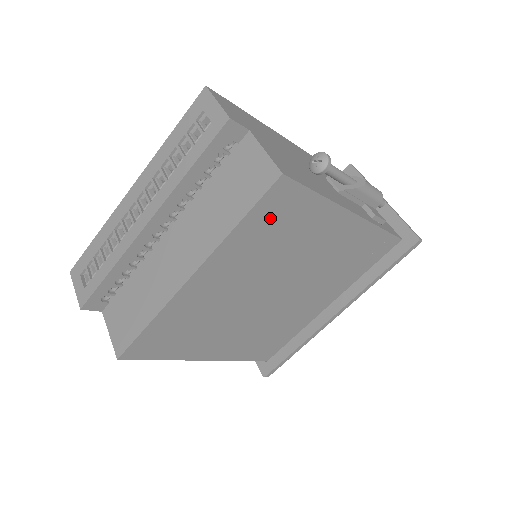
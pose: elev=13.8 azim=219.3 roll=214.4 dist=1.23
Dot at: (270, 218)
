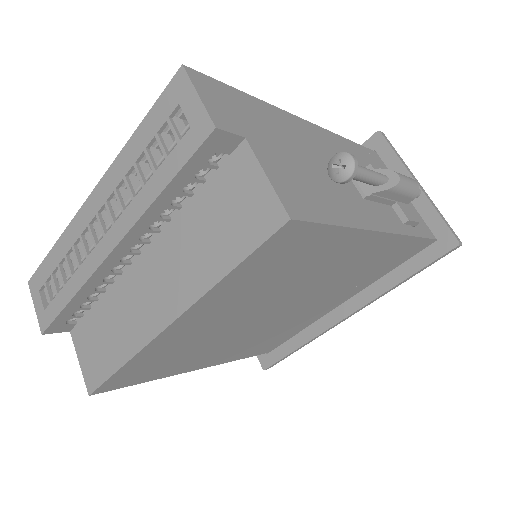
Dot at: (272, 260)
